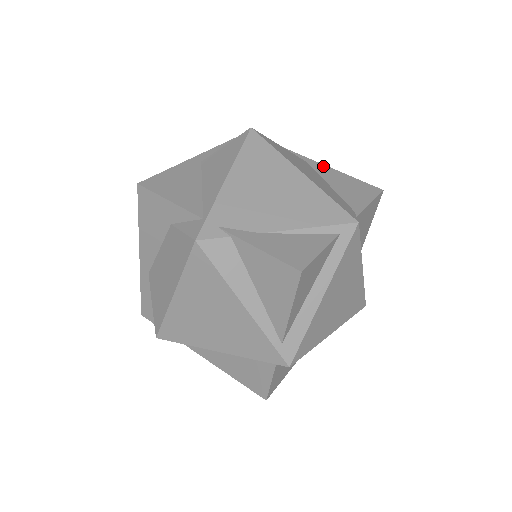
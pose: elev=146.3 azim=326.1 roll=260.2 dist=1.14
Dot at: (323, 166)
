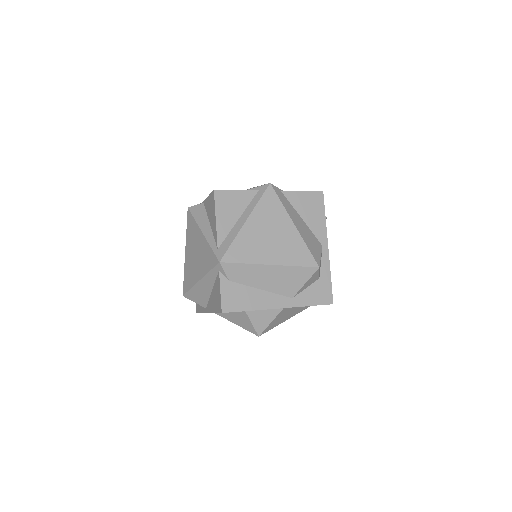
Dot at: occluded
